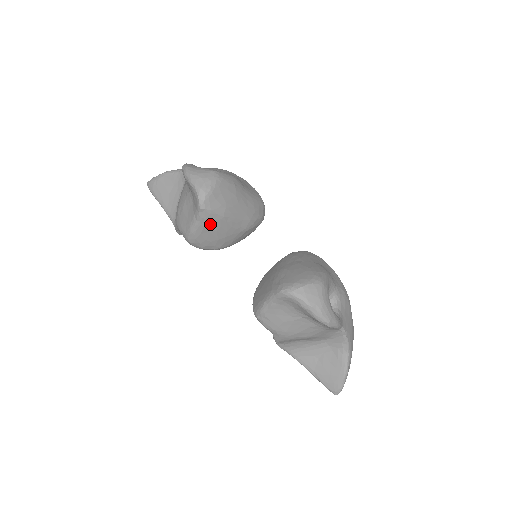
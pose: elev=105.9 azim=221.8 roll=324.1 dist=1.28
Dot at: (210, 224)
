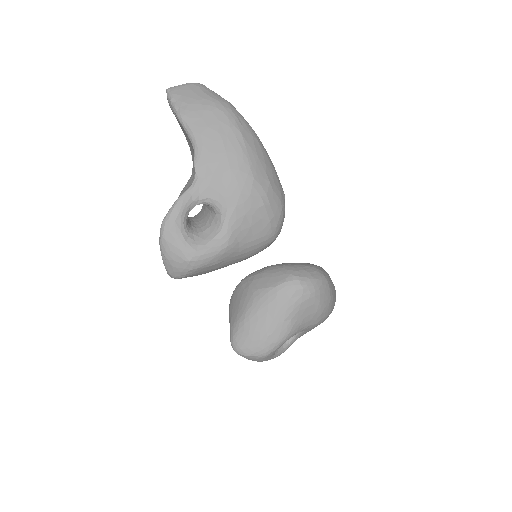
Dot at: occluded
